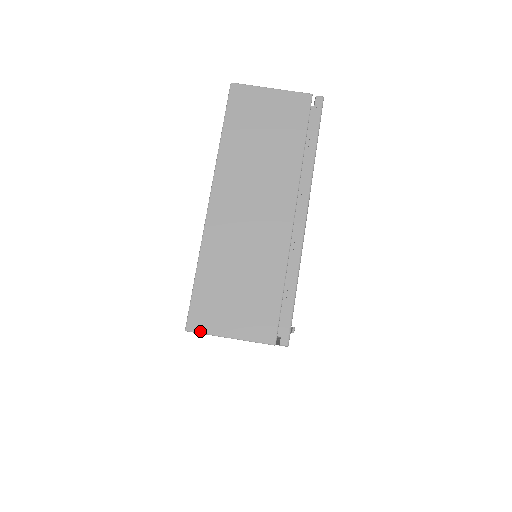
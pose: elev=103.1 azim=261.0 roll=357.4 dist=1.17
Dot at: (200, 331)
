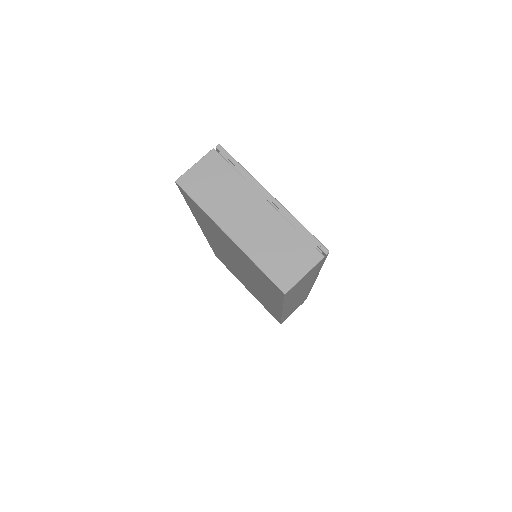
Dot at: (290, 287)
